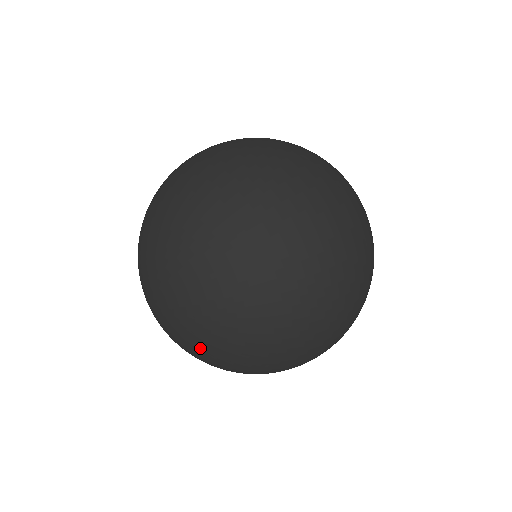
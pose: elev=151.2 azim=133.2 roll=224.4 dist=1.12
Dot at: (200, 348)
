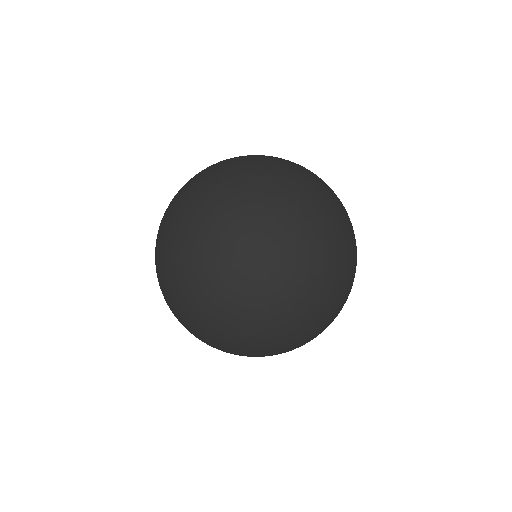
Dot at: (248, 279)
